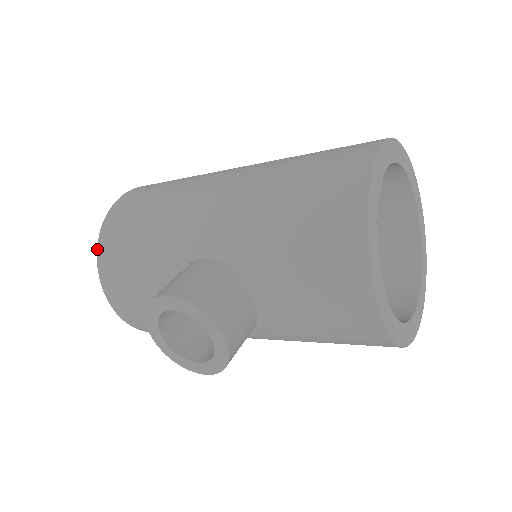
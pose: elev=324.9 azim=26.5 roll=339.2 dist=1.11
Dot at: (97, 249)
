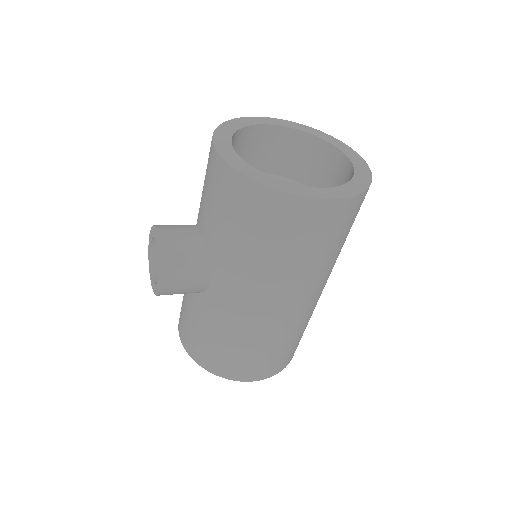
Dot at: occluded
